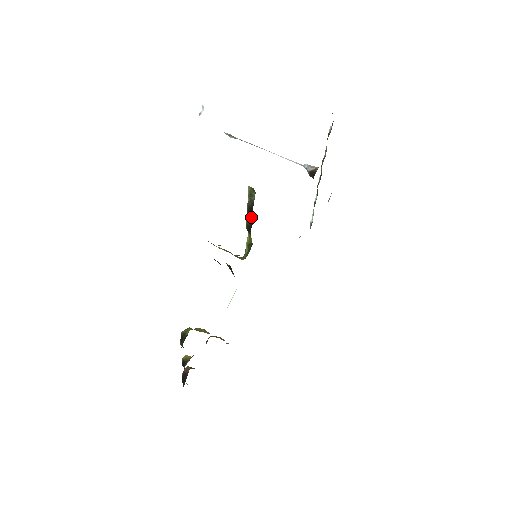
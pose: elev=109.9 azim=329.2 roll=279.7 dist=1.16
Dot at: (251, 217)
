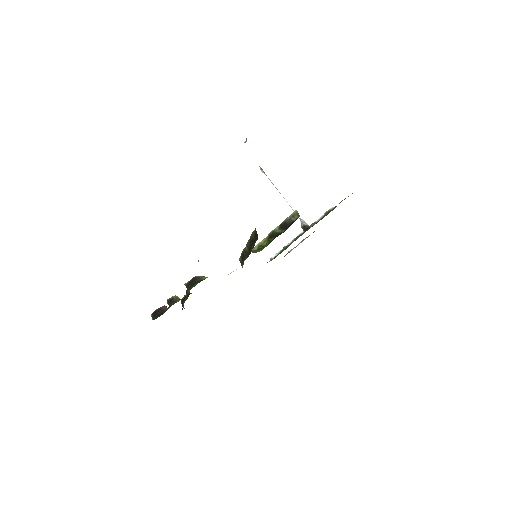
Dot at: (281, 229)
